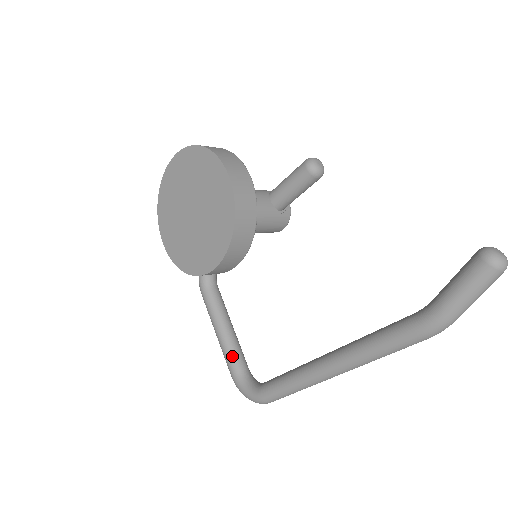
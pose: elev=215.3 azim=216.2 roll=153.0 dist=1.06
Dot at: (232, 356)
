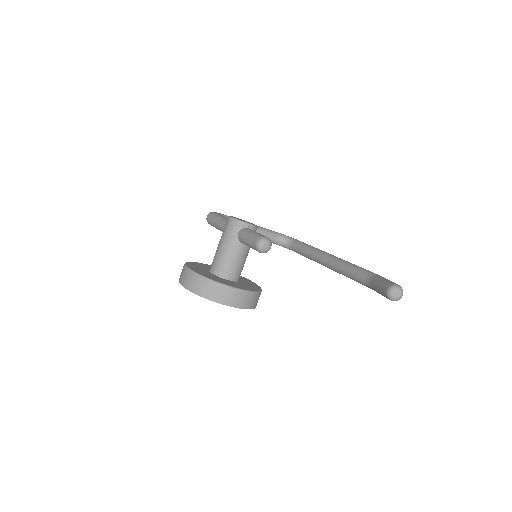
Dot at: occluded
